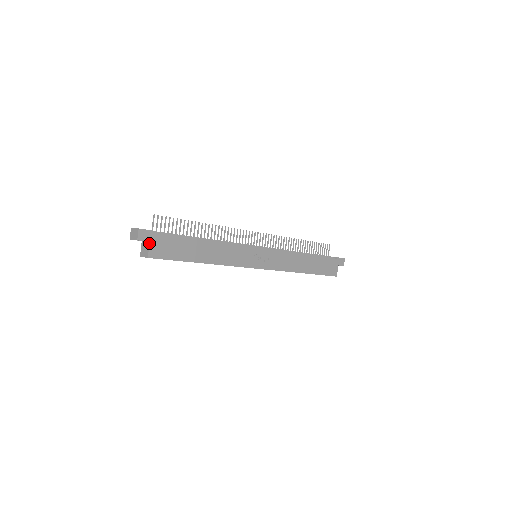
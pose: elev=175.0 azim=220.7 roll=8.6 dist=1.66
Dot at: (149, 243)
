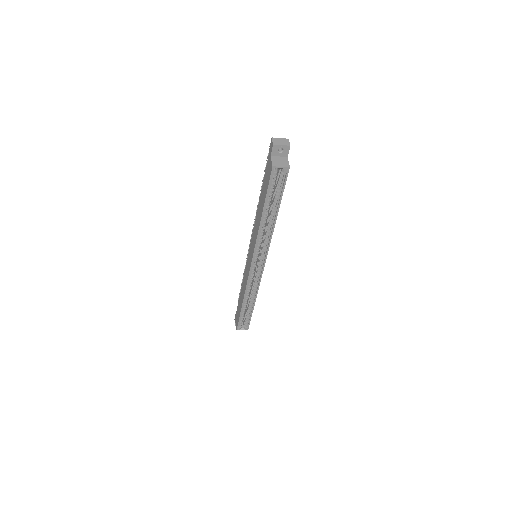
Dot at: occluded
